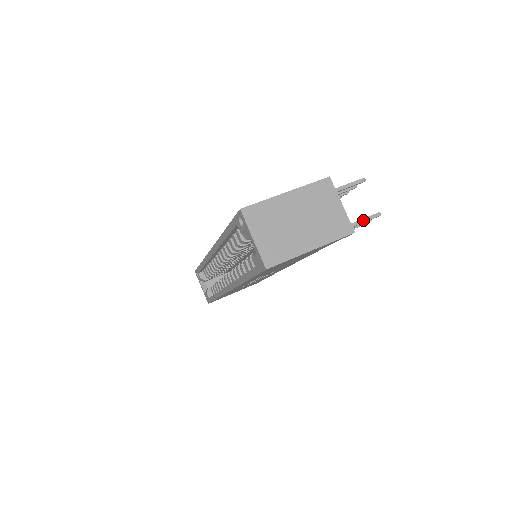
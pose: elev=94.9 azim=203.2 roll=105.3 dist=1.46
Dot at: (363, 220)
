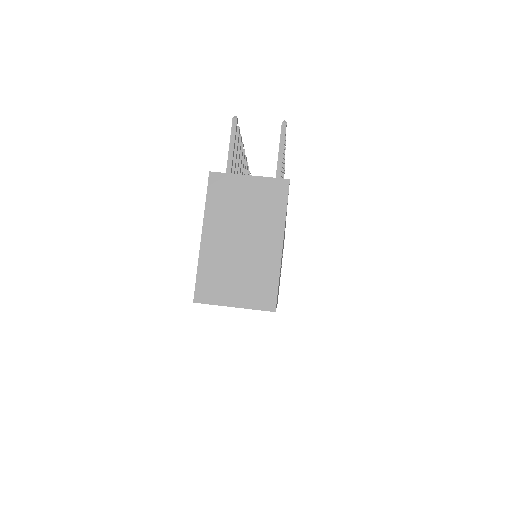
Dot at: (281, 149)
